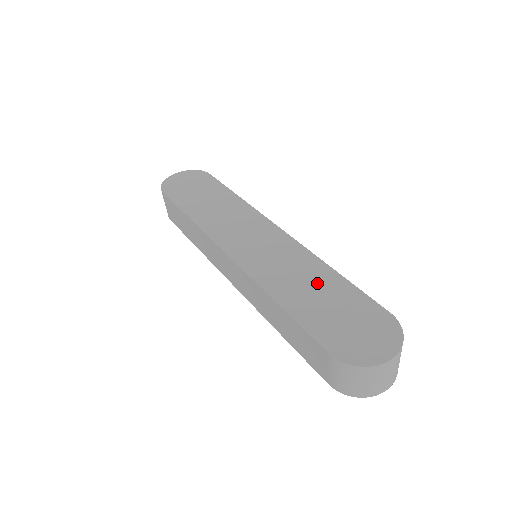
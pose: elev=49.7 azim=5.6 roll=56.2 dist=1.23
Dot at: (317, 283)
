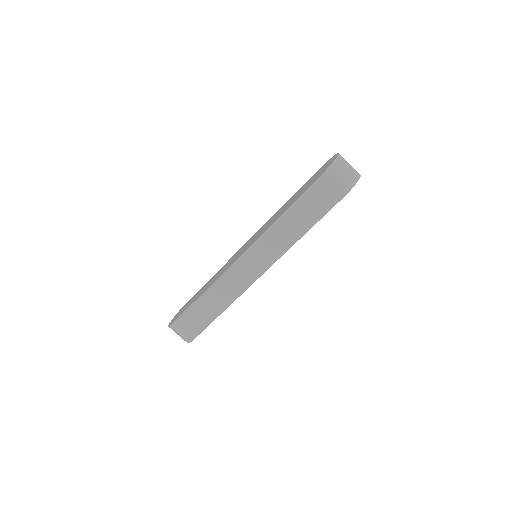
Dot at: (288, 203)
